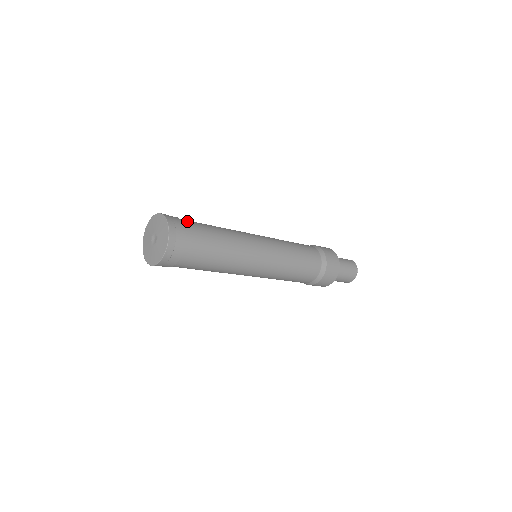
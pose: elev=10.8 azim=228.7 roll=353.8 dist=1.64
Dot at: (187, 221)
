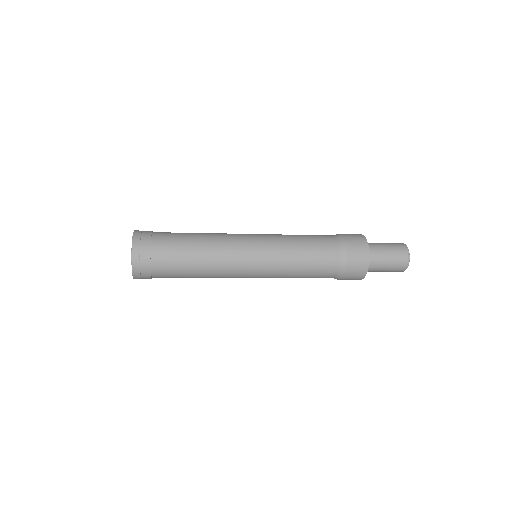
Dot at: occluded
